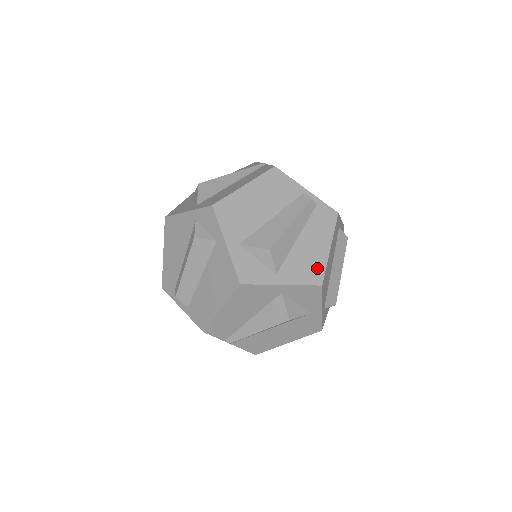
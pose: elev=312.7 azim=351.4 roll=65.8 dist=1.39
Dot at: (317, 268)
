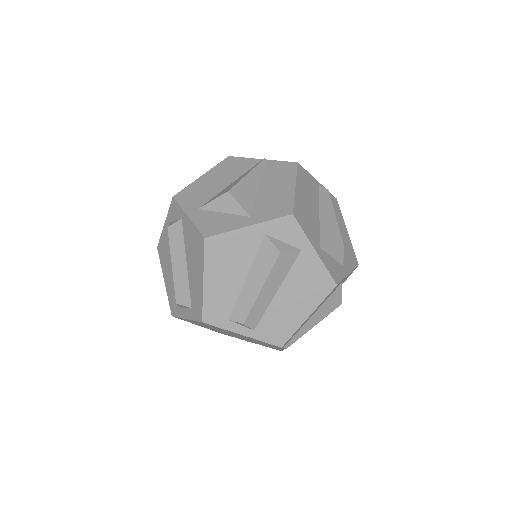
Dot at: (351, 251)
